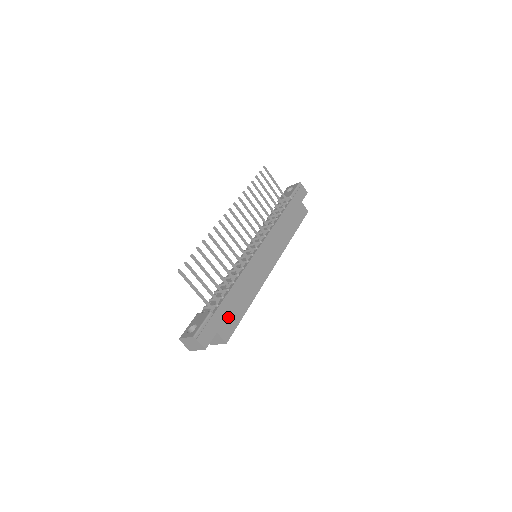
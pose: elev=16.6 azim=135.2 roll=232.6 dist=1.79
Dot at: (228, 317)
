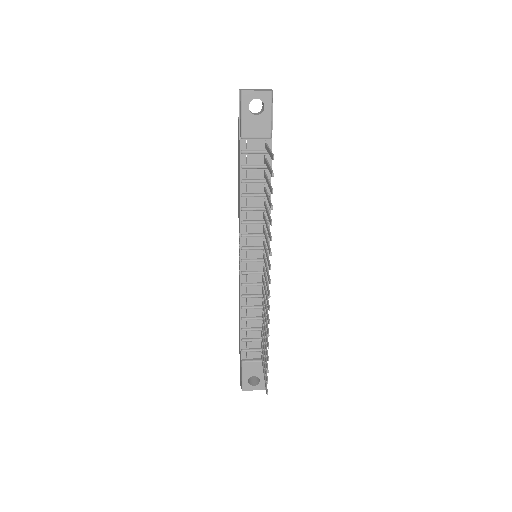
Dot at: occluded
